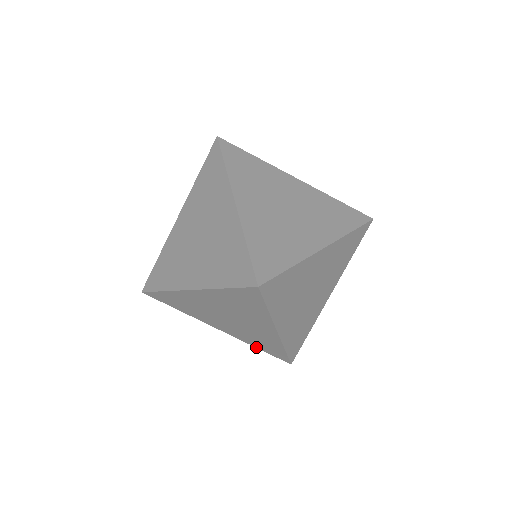
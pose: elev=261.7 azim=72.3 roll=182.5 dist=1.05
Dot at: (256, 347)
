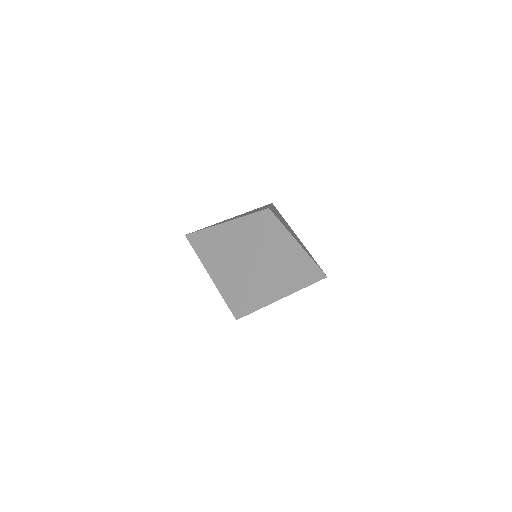
Dot at: occluded
